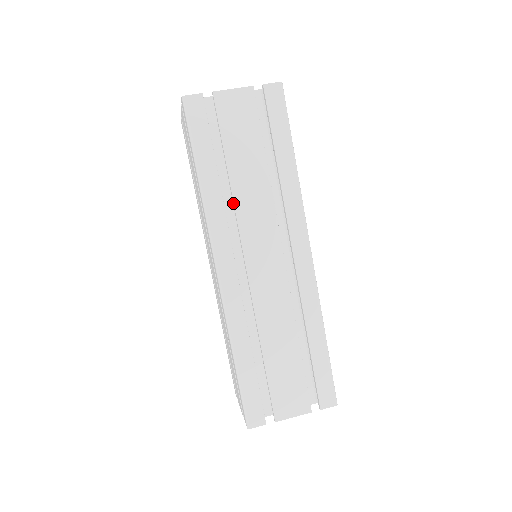
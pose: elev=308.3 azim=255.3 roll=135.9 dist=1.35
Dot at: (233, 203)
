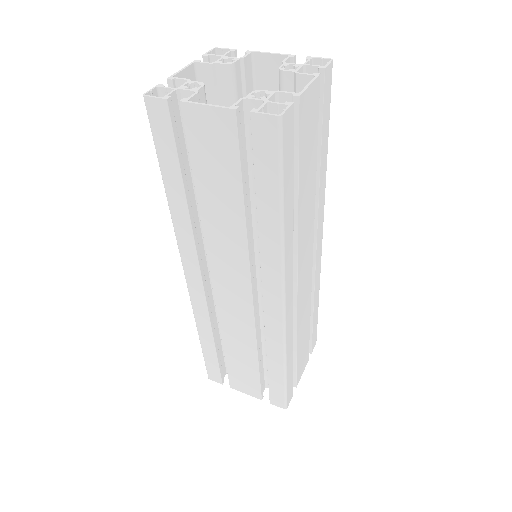
Dot at: (203, 231)
